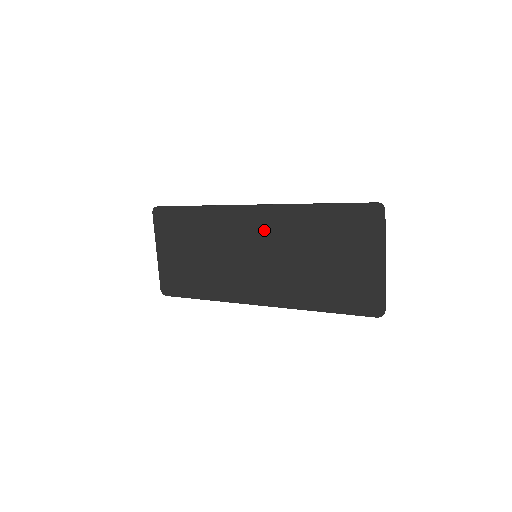
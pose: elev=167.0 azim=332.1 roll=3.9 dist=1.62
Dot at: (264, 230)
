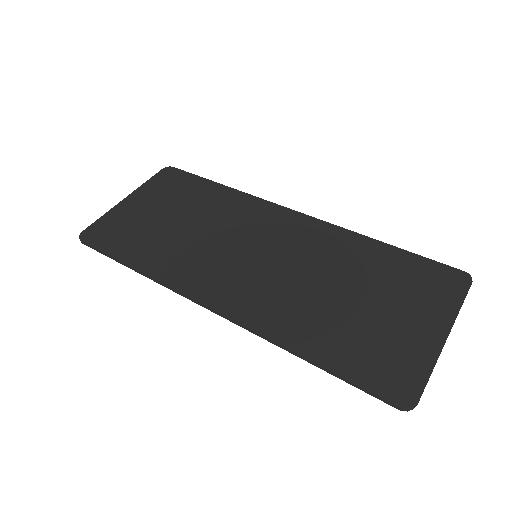
Dot at: (291, 236)
